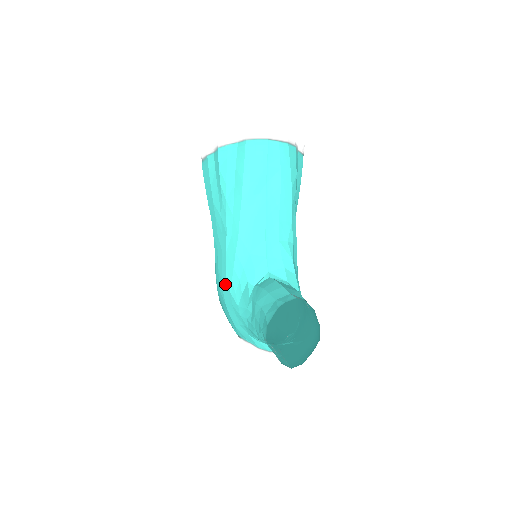
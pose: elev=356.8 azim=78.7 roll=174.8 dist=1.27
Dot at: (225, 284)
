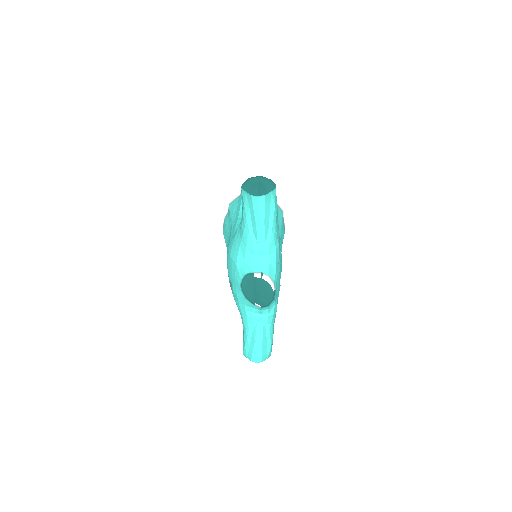
Dot at: (229, 244)
